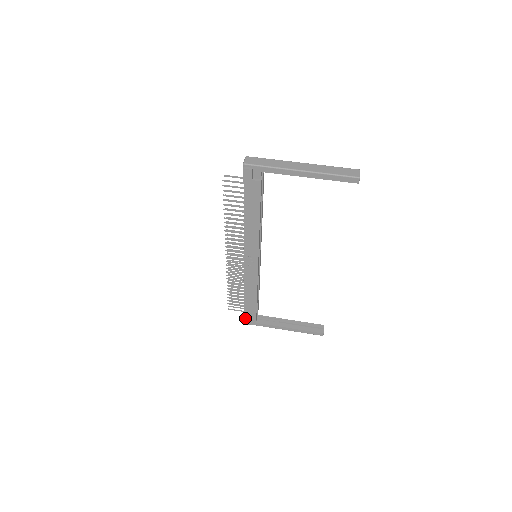
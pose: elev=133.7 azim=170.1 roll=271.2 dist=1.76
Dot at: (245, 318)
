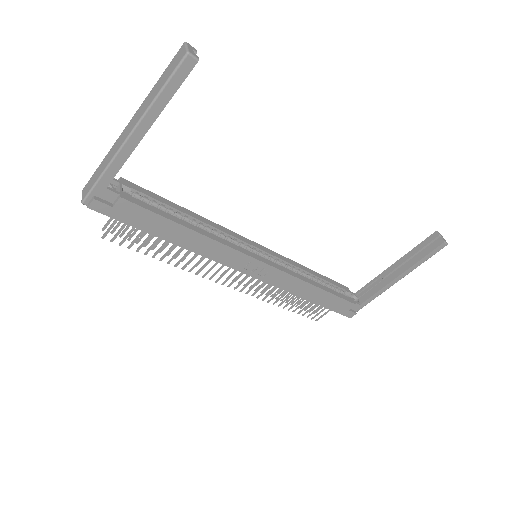
Dot at: (342, 313)
